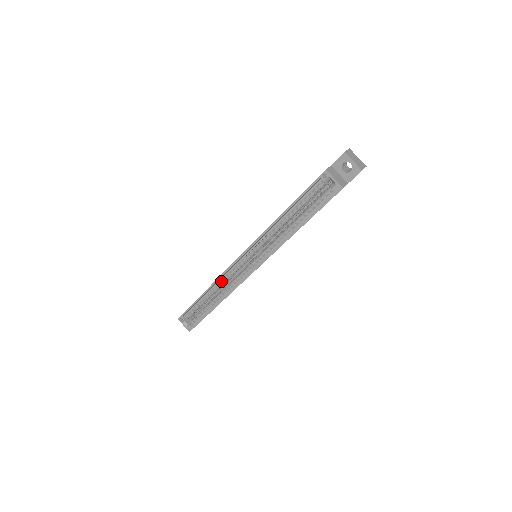
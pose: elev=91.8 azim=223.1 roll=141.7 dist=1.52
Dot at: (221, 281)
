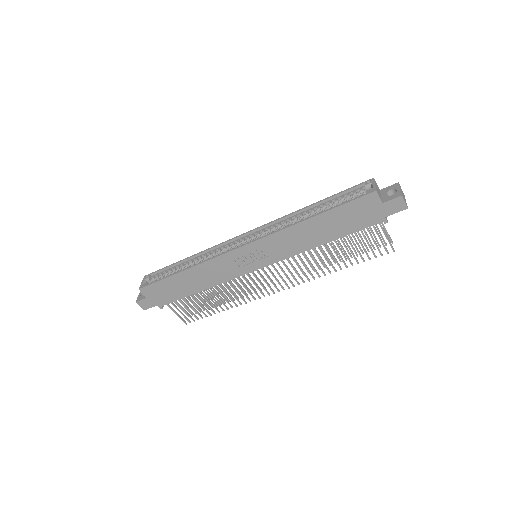
Dot at: (211, 253)
